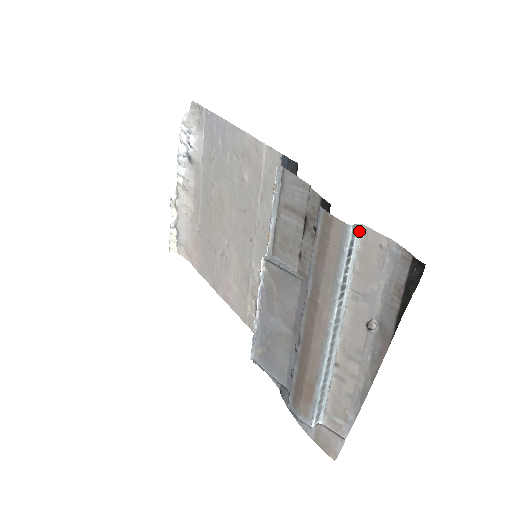
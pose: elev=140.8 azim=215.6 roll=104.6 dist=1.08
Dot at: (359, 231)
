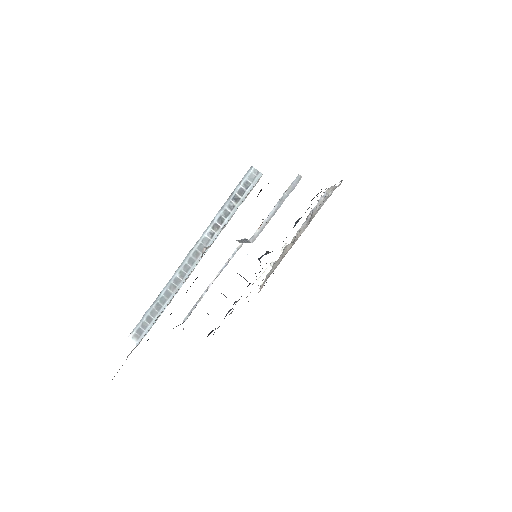
Dot at: (258, 179)
